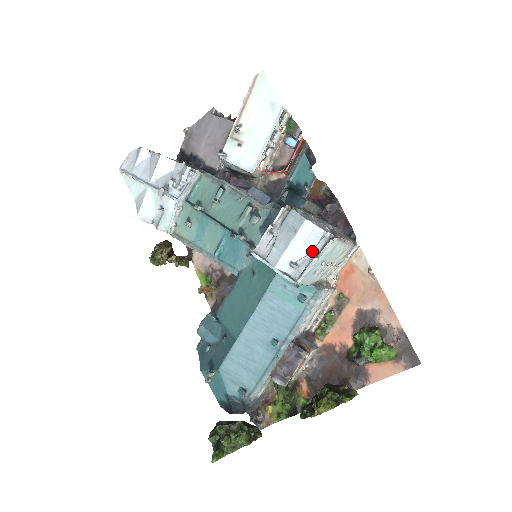
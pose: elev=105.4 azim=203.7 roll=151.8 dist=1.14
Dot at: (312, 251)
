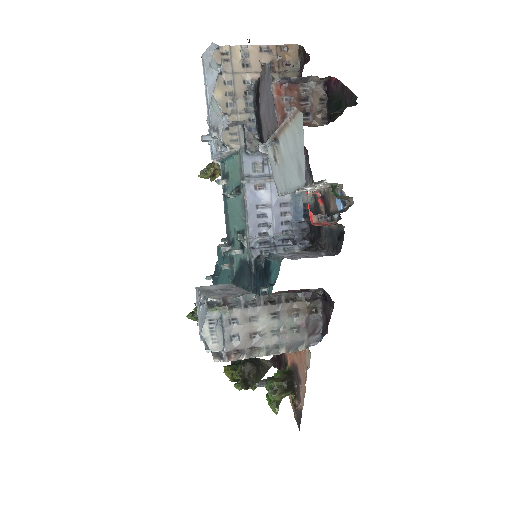
Dot at: occluded
